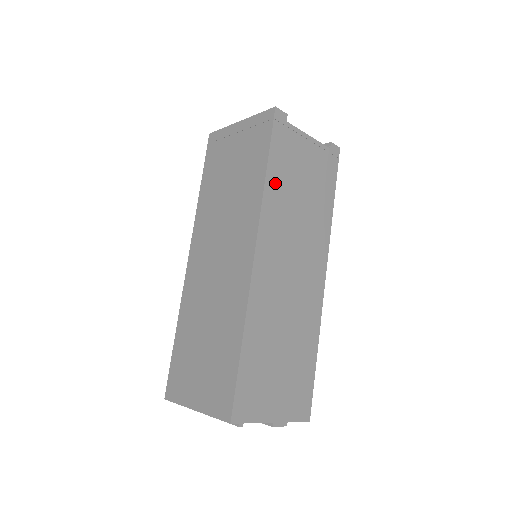
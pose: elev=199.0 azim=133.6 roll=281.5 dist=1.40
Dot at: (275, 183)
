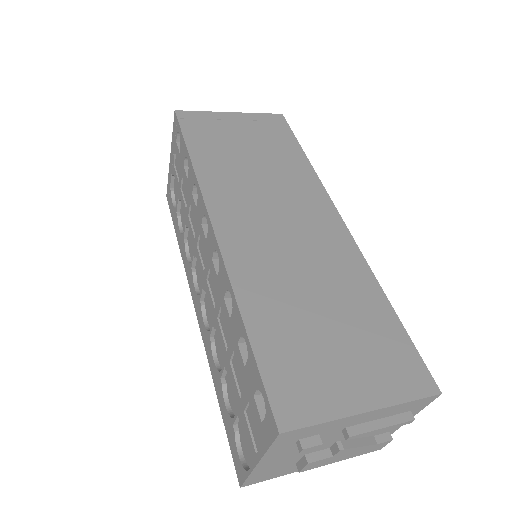
Dot at: occluded
